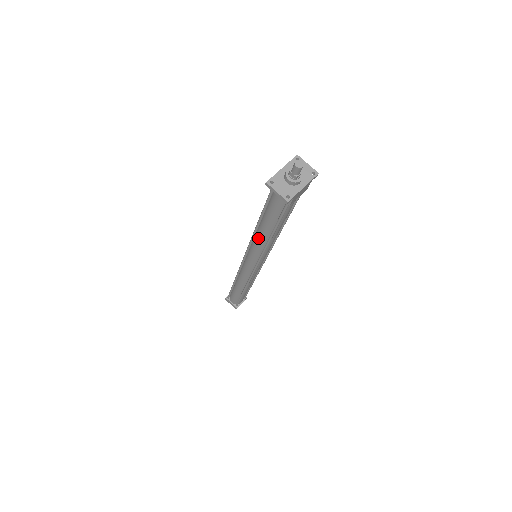
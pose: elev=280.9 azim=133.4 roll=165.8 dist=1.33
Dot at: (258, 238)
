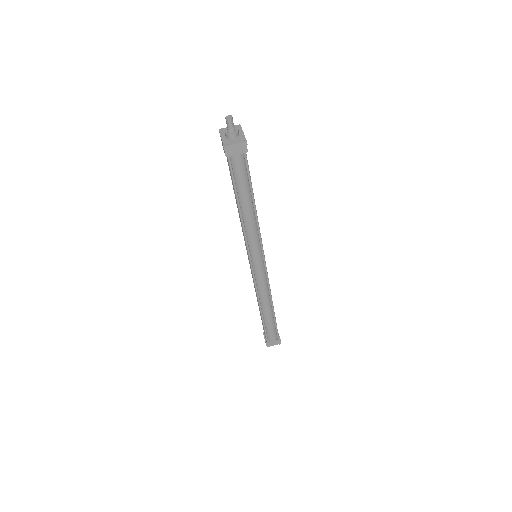
Dot at: (248, 223)
